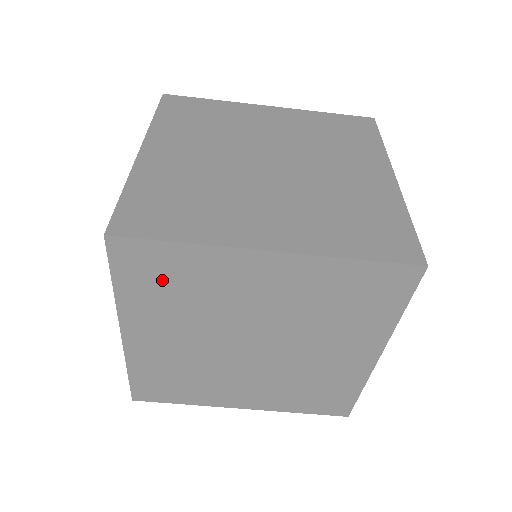
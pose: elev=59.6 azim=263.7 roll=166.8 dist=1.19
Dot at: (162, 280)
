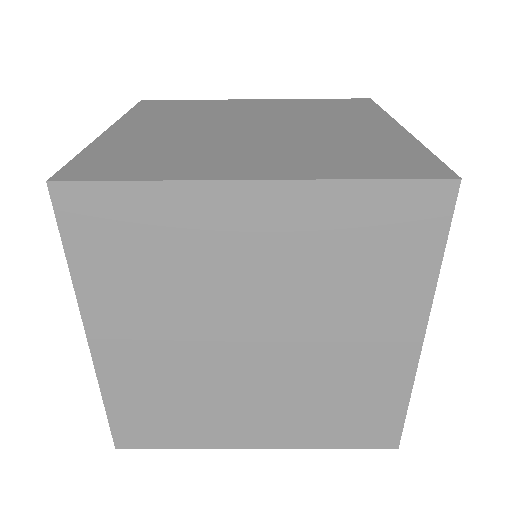
Dot at: (126, 245)
